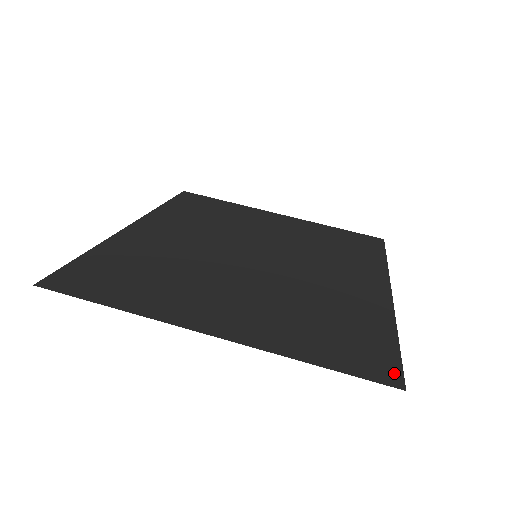
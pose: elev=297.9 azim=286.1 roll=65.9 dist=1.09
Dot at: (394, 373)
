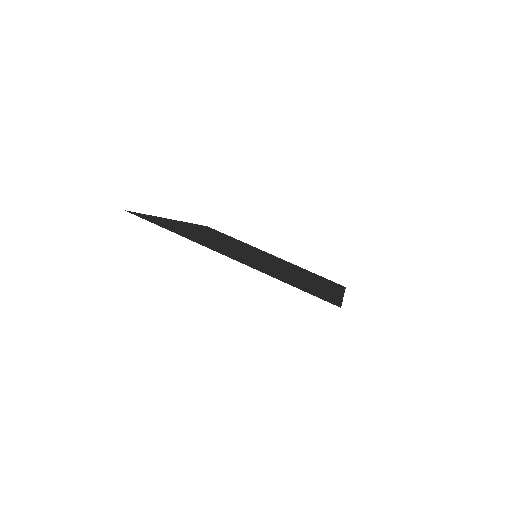
Dot at: (336, 303)
